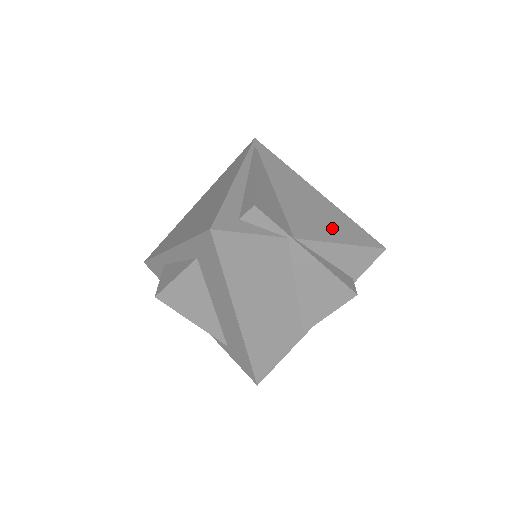
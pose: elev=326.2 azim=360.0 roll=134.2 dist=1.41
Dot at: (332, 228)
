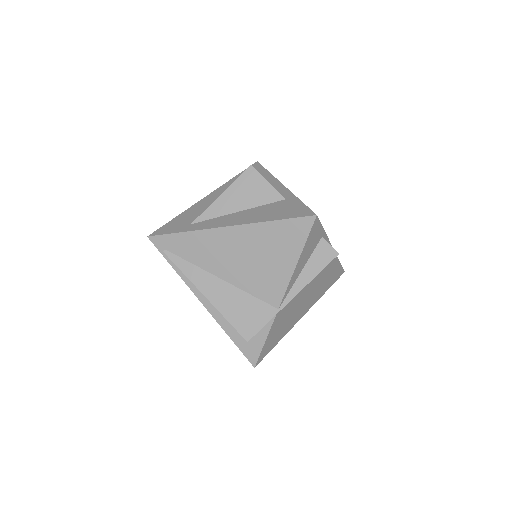
Dot at: (277, 258)
